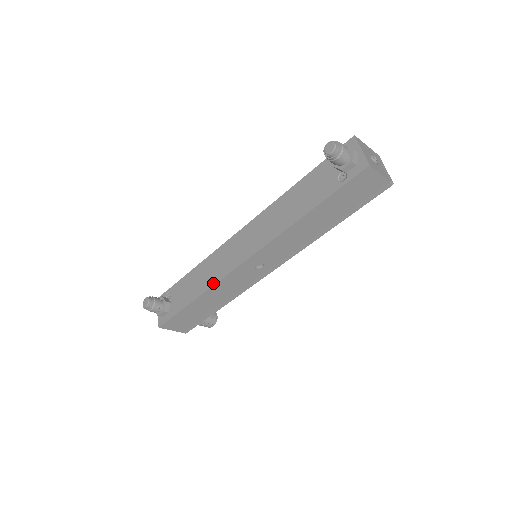
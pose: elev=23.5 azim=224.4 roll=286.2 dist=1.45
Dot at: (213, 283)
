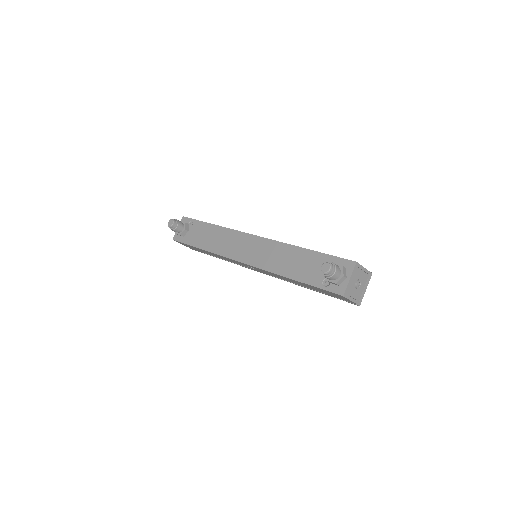
Dot at: (217, 252)
